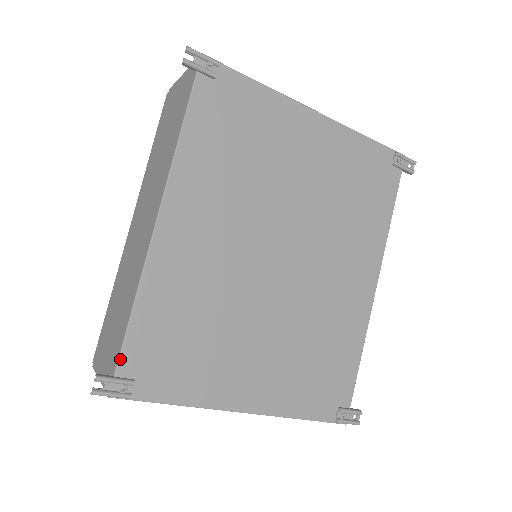
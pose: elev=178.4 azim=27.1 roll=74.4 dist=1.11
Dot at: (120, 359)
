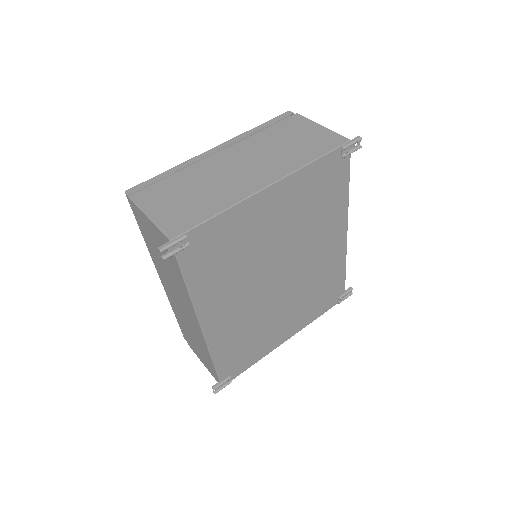
Dot at: (219, 377)
